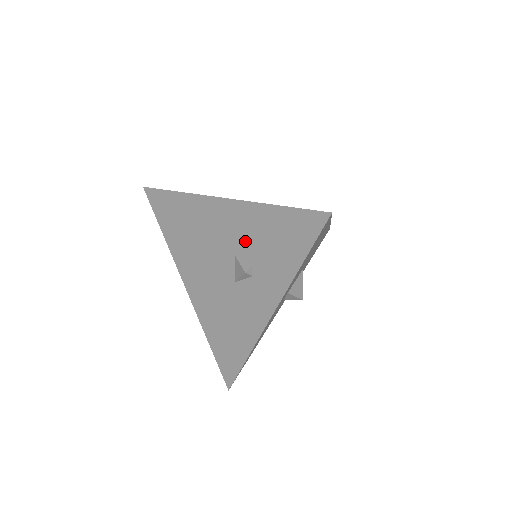
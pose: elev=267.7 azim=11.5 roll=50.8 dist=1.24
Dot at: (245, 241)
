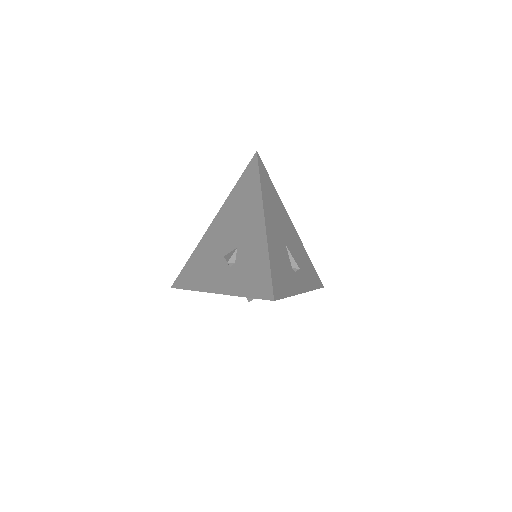
Dot at: (246, 250)
